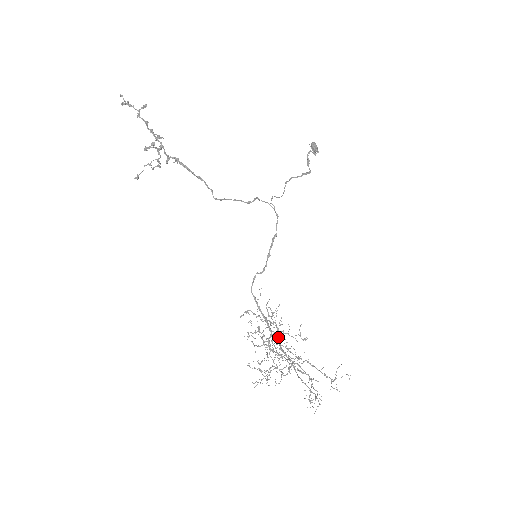
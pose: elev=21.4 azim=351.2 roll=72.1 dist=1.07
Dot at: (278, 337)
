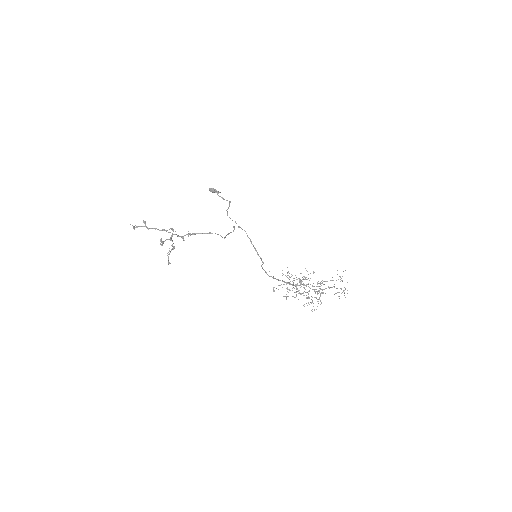
Dot at: (300, 285)
